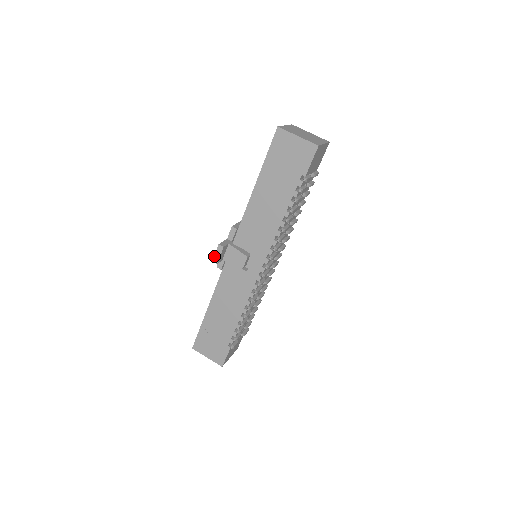
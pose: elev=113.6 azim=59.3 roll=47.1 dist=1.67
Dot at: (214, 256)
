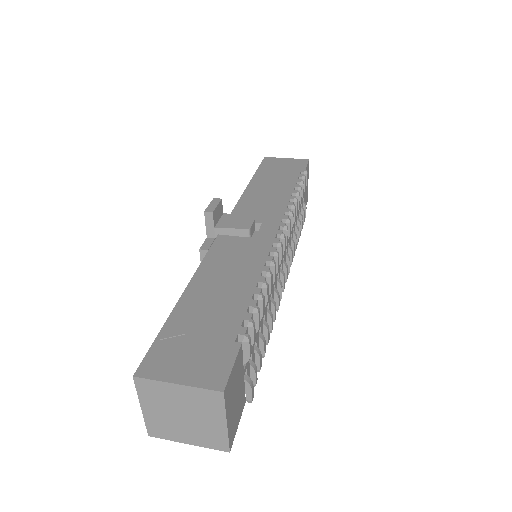
Dot at: (207, 207)
